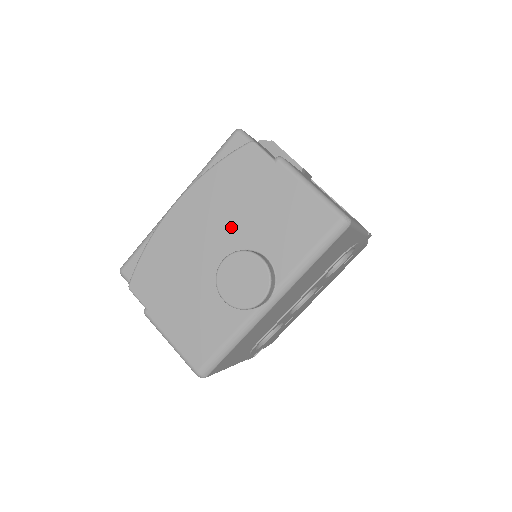
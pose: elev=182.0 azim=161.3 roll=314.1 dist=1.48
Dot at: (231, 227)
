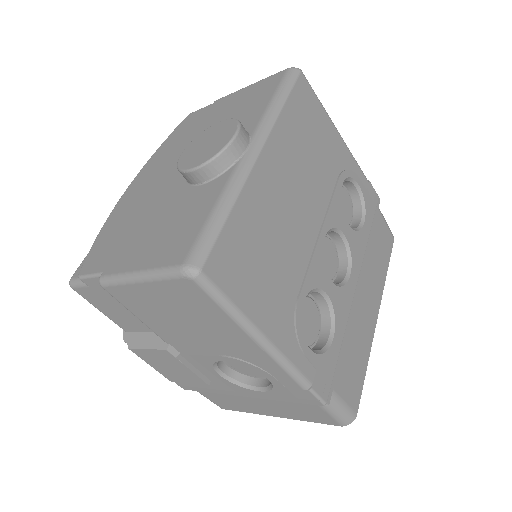
Dot at: occluded
